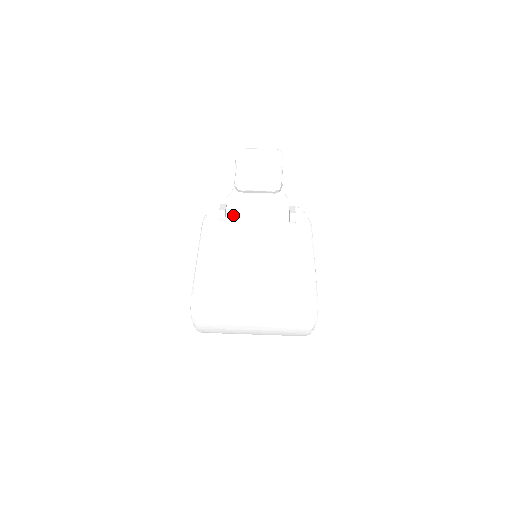
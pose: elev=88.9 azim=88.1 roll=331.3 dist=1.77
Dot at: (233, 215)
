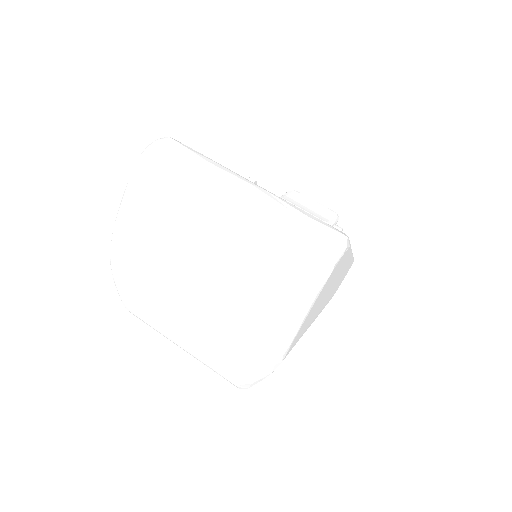
Dot at: occluded
